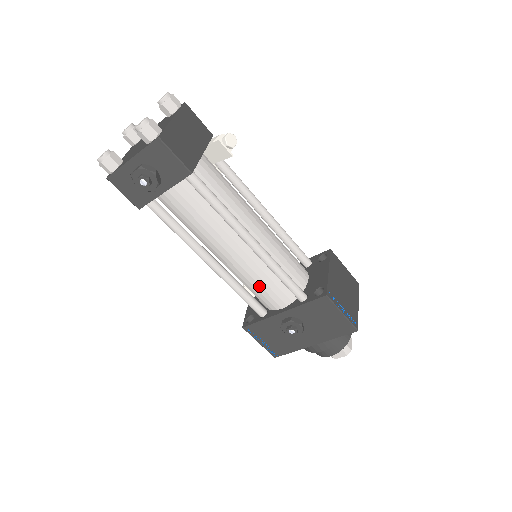
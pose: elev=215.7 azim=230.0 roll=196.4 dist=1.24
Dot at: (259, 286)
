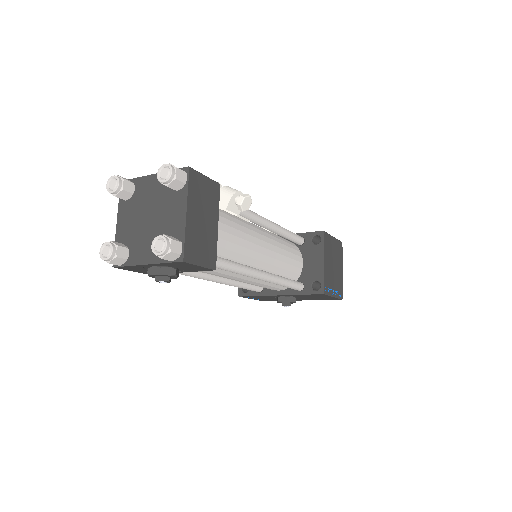
Dot at: (261, 286)
